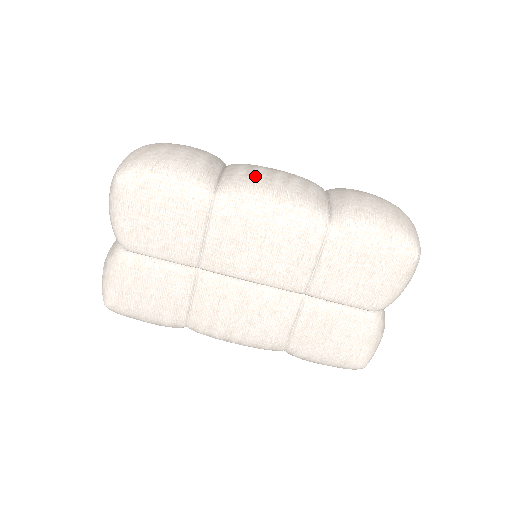
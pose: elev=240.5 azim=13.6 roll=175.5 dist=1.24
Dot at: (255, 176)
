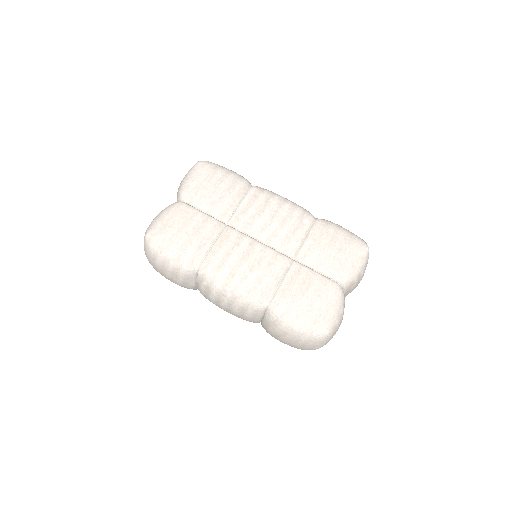
Dot at: occluded
